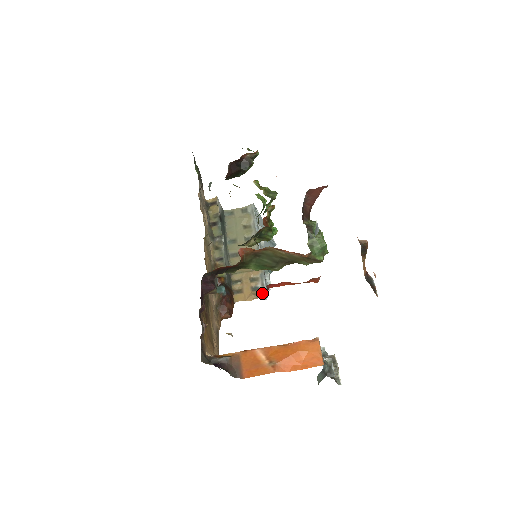
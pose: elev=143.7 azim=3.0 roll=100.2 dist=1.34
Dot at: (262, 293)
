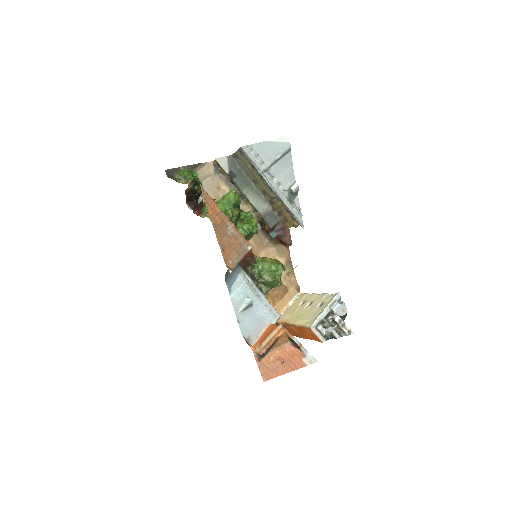
Dot at: (298, 223)
